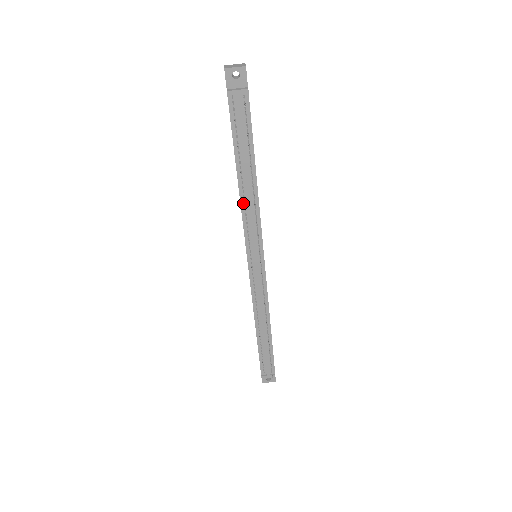
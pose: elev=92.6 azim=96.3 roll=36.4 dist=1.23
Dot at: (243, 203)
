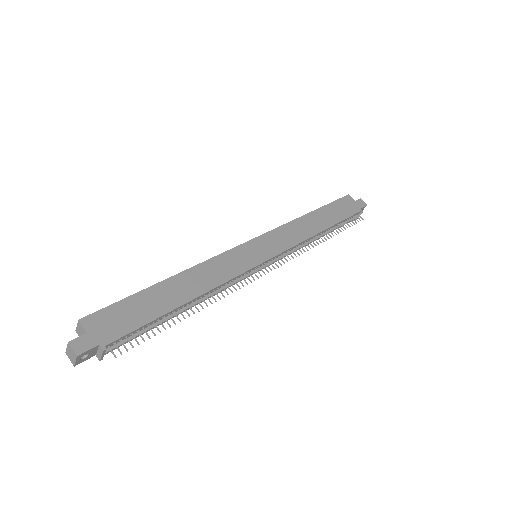
Dot at: occluded
